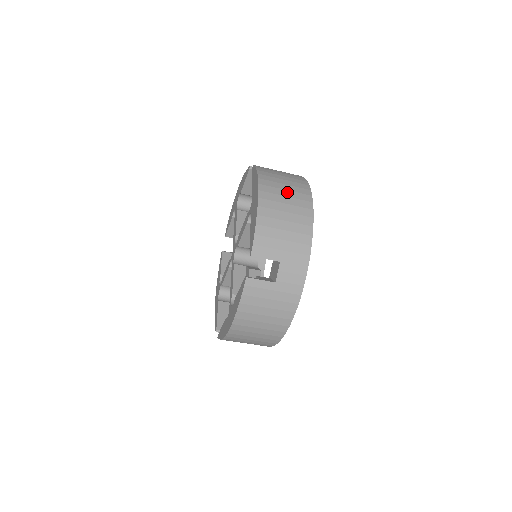
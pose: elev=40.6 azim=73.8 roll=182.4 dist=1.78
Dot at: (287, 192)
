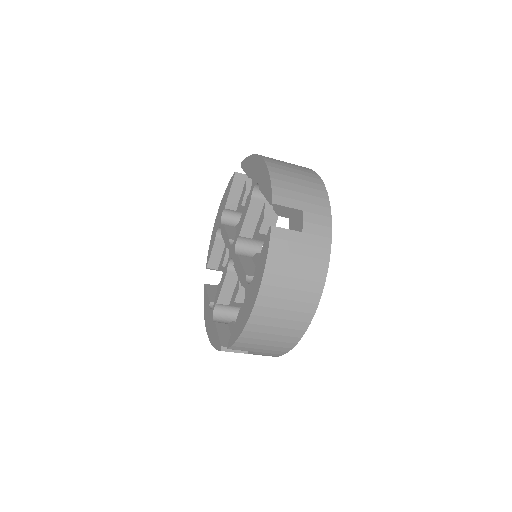
Dot at: (289, 303)
